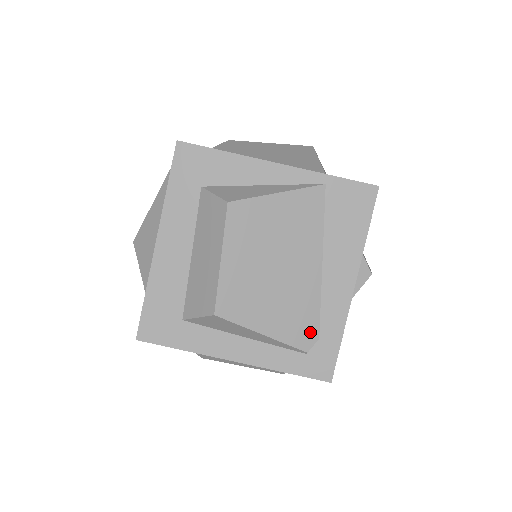
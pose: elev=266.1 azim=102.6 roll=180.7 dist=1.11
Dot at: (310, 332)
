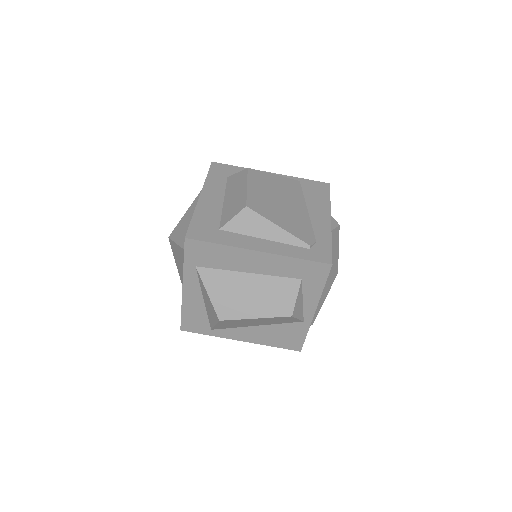
Dot at: (309, 236)
